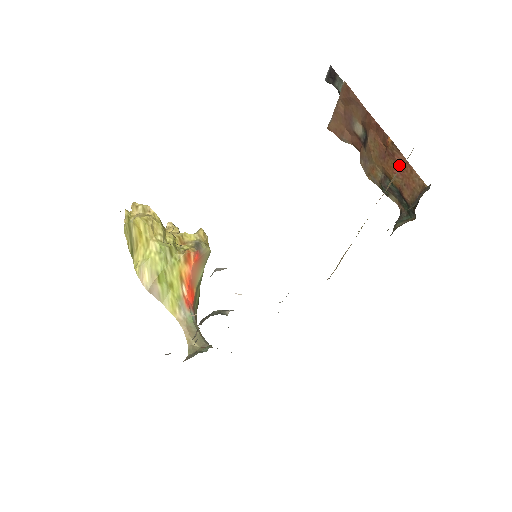
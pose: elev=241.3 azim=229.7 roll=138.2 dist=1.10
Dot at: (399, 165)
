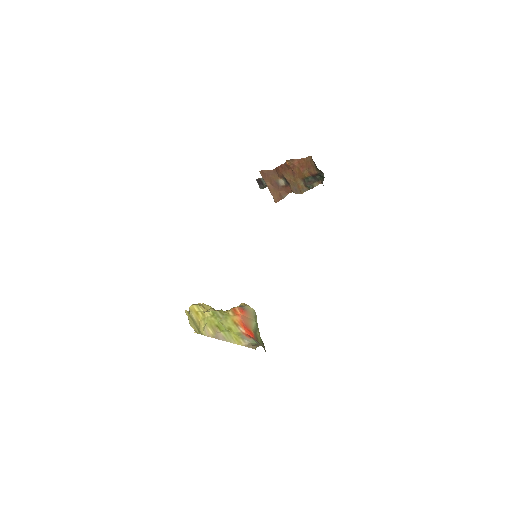
Dot at: (299, 166)
